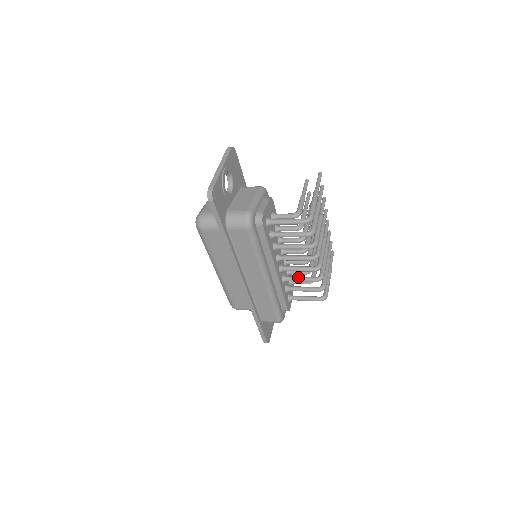
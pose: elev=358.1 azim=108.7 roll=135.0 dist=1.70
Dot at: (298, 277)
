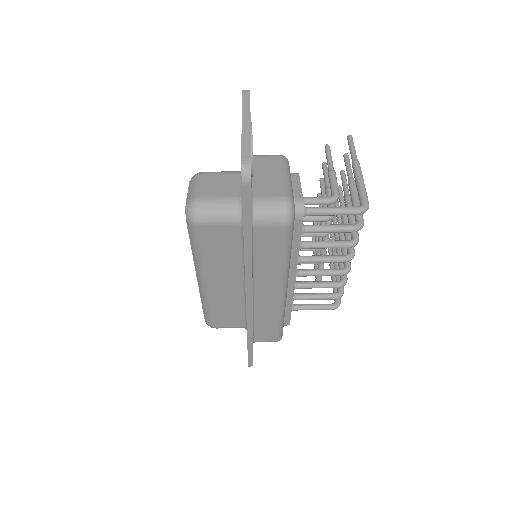
Dot at: (314, 282)
